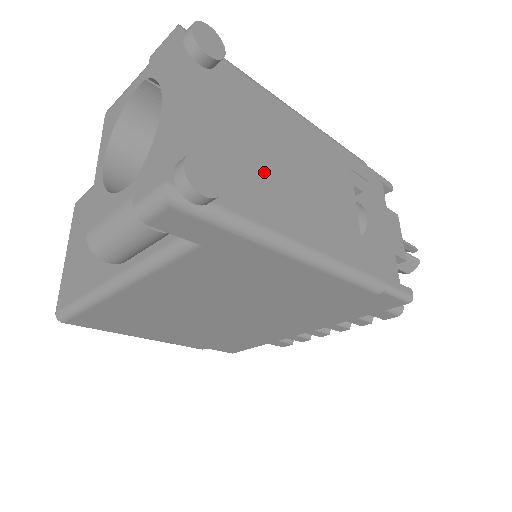
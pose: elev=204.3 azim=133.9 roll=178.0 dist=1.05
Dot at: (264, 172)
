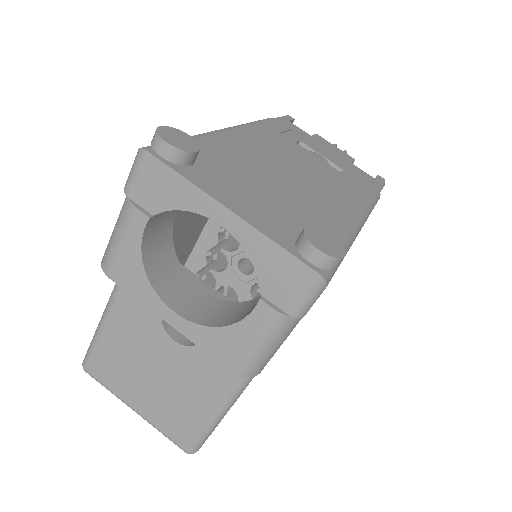
Dot at: (296, 197)
